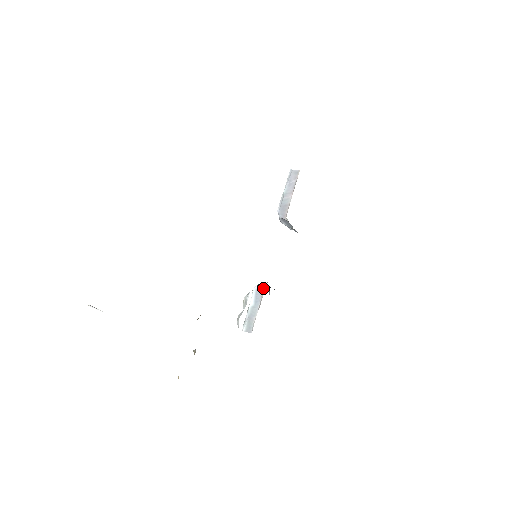
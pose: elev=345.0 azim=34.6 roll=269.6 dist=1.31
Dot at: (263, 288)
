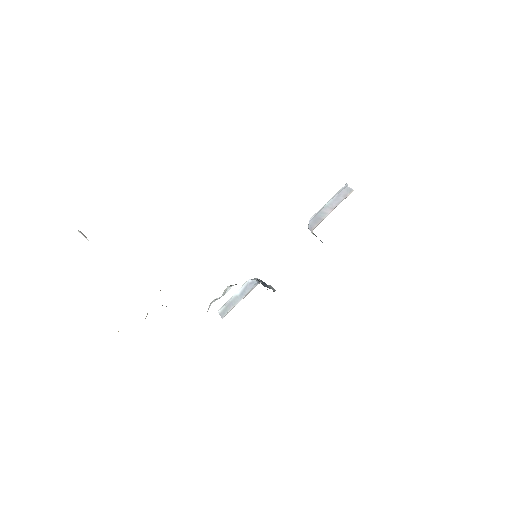
Dot at: (254, 285)
